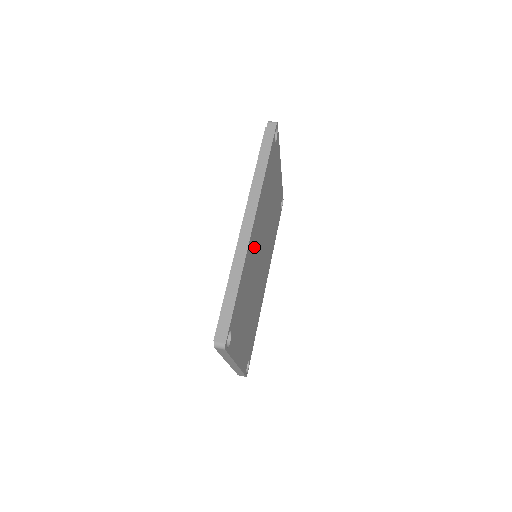
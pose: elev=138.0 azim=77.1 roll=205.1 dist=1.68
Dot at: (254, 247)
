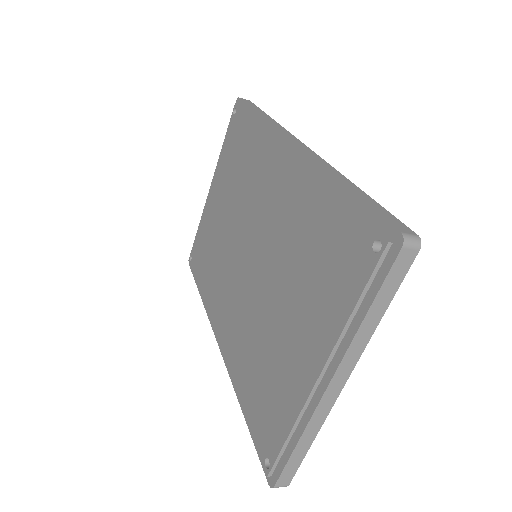
Dot at: occluded
